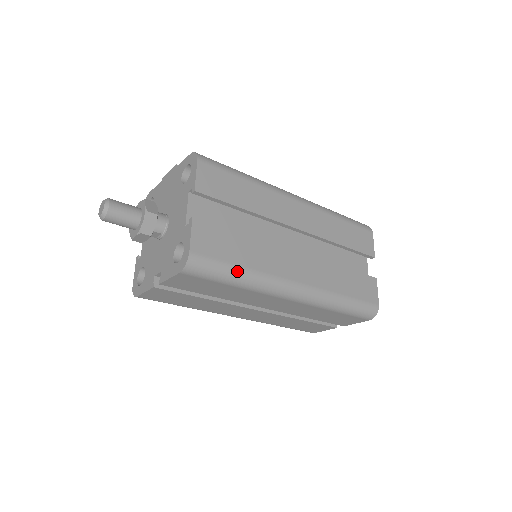
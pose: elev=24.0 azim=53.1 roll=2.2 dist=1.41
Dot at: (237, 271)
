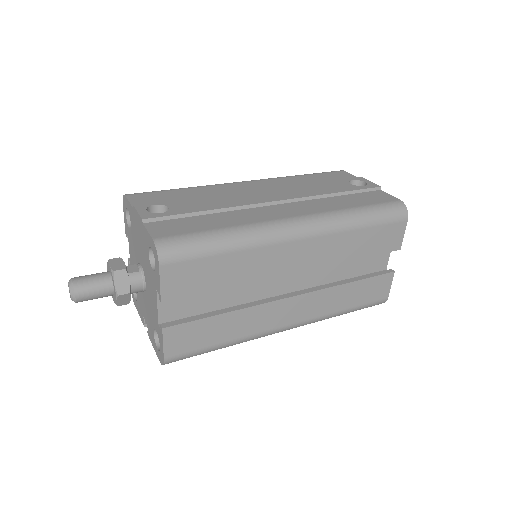
Dot at: (218, 348)
